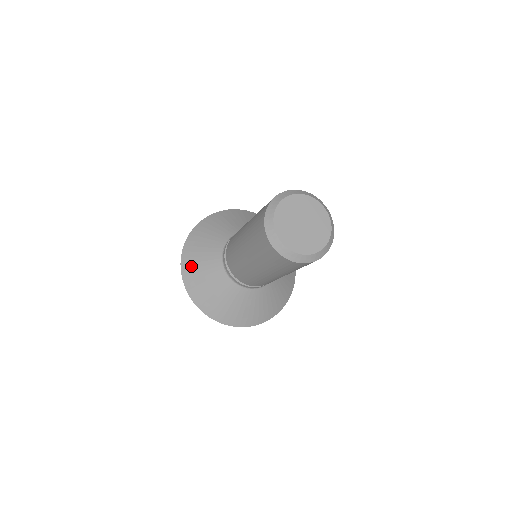
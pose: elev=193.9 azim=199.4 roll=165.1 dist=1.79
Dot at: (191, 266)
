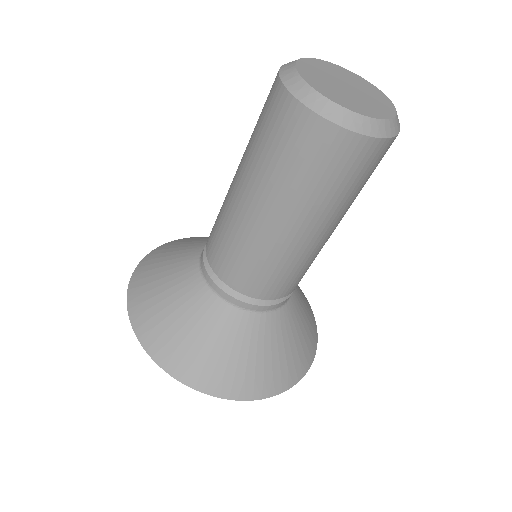
Dot at: (172, 346)
